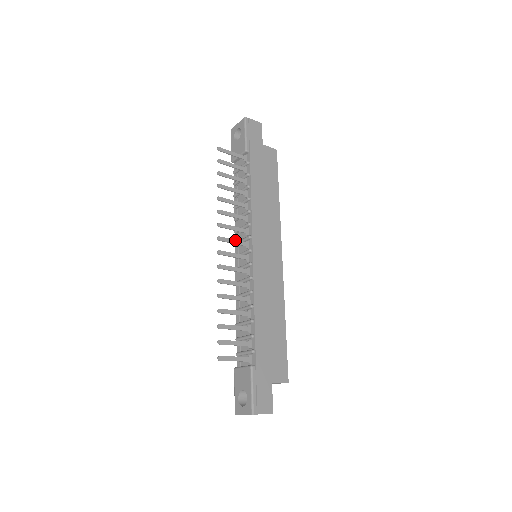
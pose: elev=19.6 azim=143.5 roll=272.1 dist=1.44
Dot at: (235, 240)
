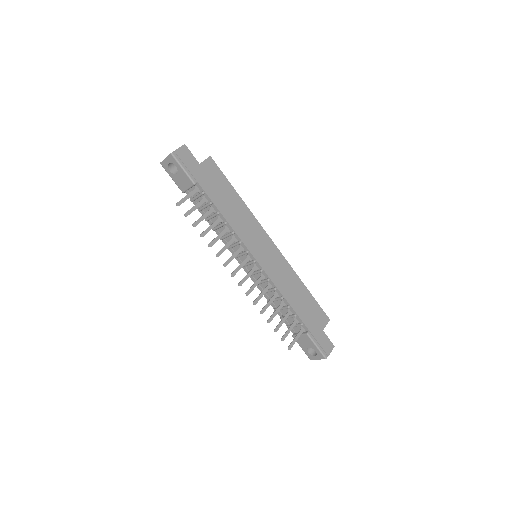
Dot at: (241, 264)
